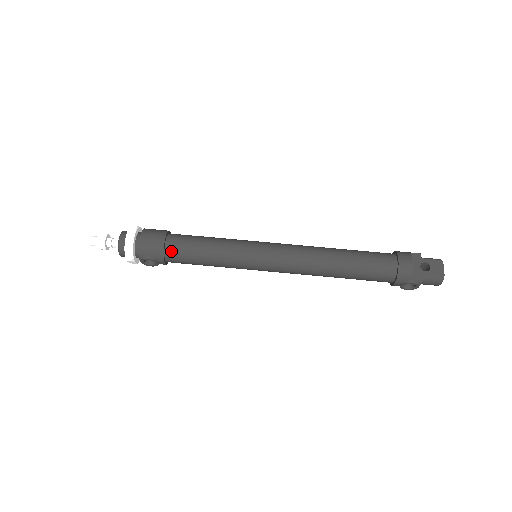
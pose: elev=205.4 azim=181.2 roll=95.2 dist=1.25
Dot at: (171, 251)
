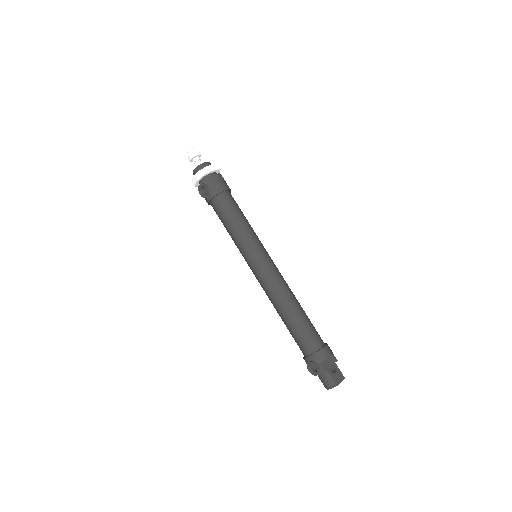
Dot at: (222, 198)
